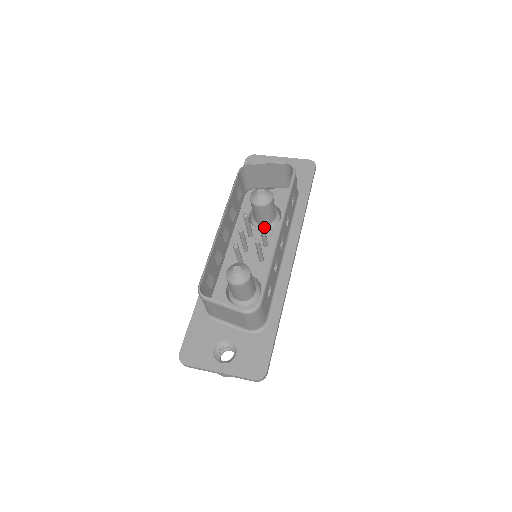
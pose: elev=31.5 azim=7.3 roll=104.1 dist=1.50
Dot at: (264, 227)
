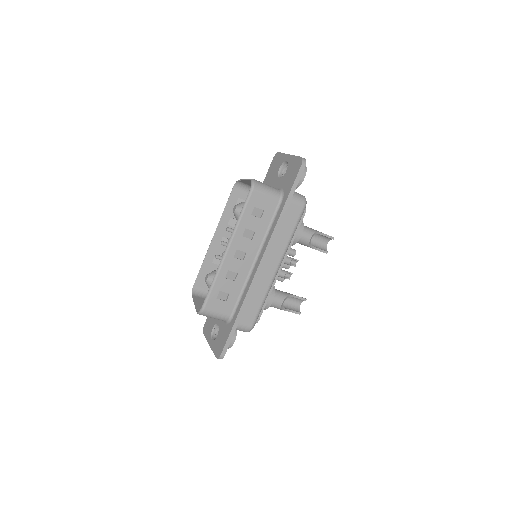
Dot at: occluded
